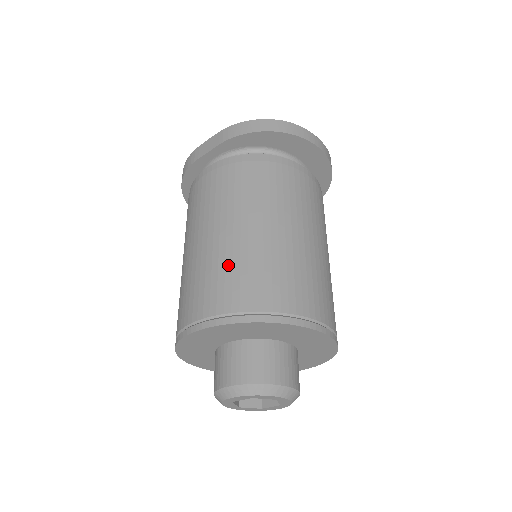
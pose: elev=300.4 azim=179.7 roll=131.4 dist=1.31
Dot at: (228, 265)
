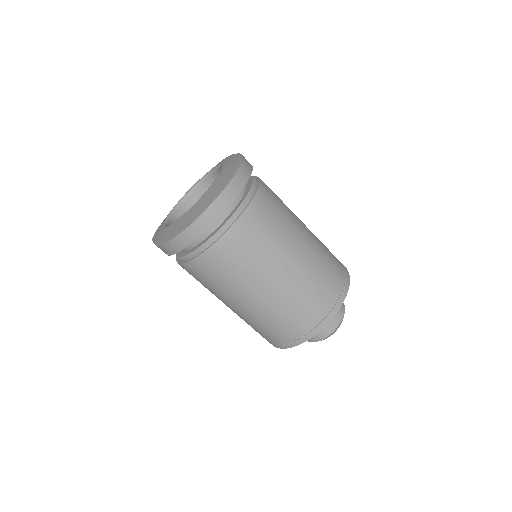
Dot at: (254, 325)
